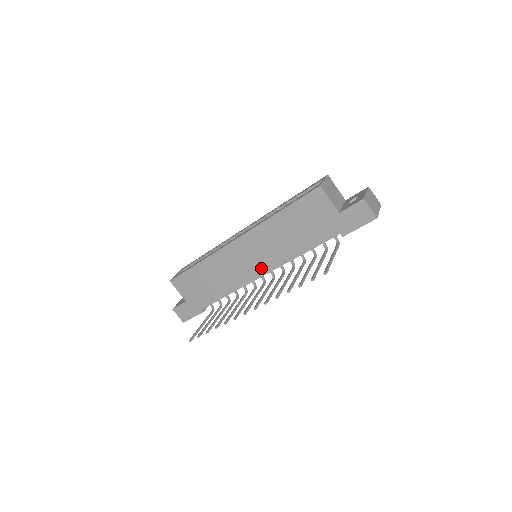
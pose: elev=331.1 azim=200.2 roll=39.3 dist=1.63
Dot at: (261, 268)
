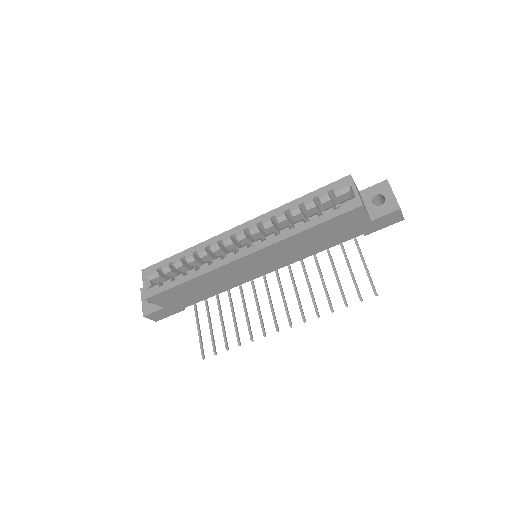
Dot at: (267, 270)
